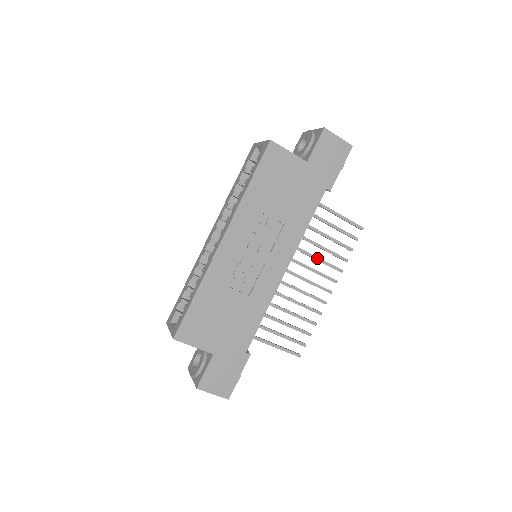
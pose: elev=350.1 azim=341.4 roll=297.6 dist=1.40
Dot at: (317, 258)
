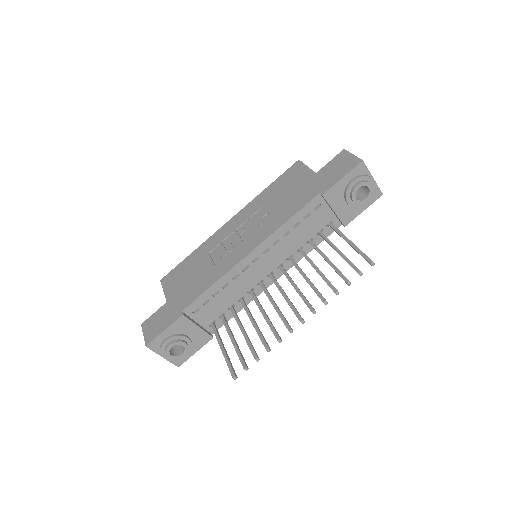
Dot at: (308, 280)
